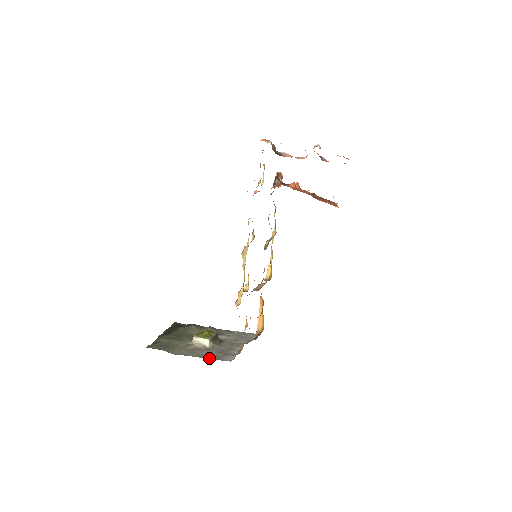
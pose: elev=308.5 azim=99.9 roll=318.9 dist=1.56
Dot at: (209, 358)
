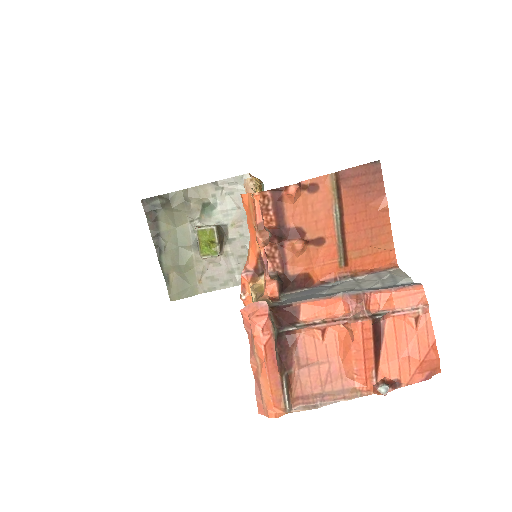
Dot at: (238, 285)
